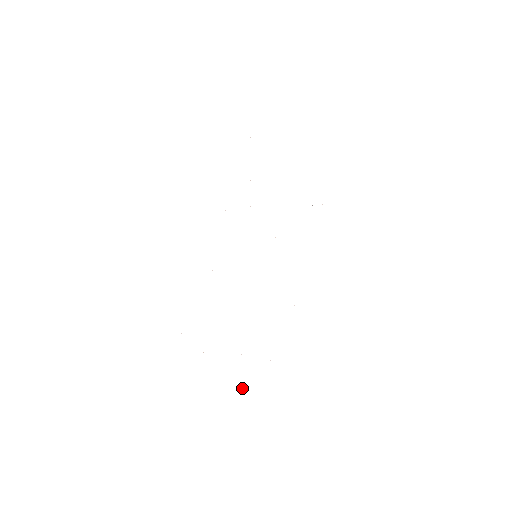
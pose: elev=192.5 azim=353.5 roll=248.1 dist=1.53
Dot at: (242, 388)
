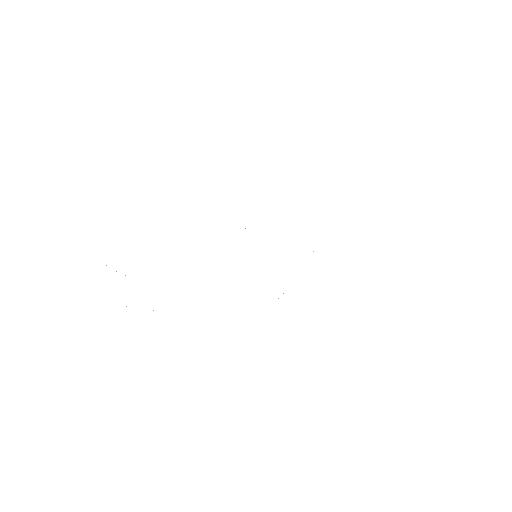
Dot at: occluded
